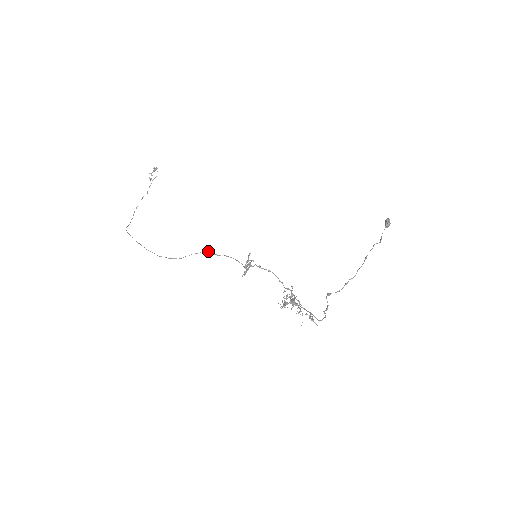
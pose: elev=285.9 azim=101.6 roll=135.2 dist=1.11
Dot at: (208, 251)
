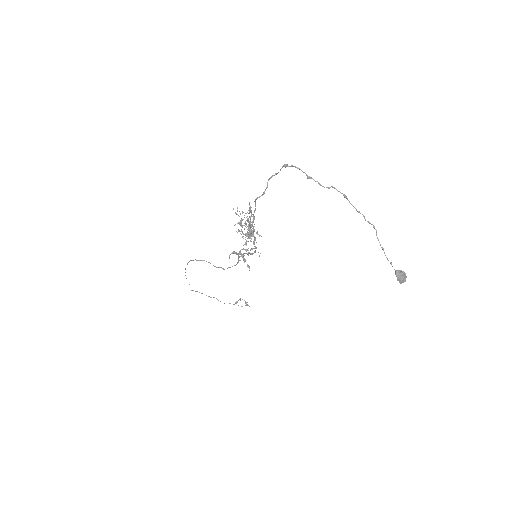
Dot at: occluded
